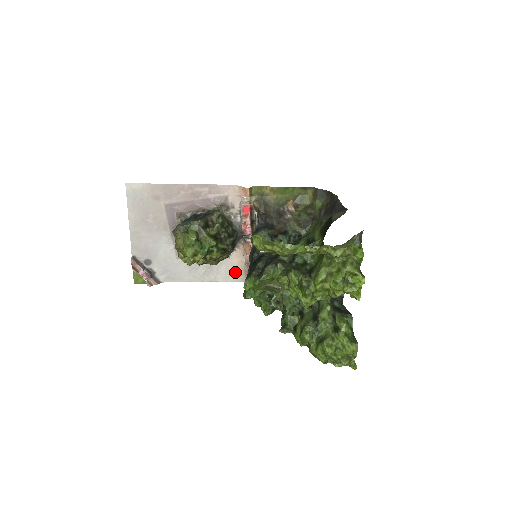
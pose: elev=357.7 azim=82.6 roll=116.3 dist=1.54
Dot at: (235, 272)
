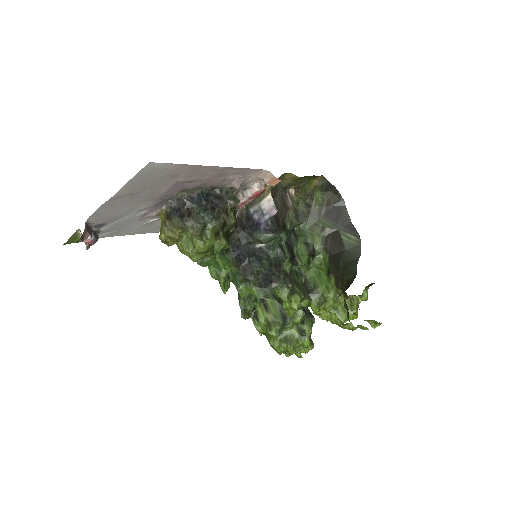
Dot at: occluded
